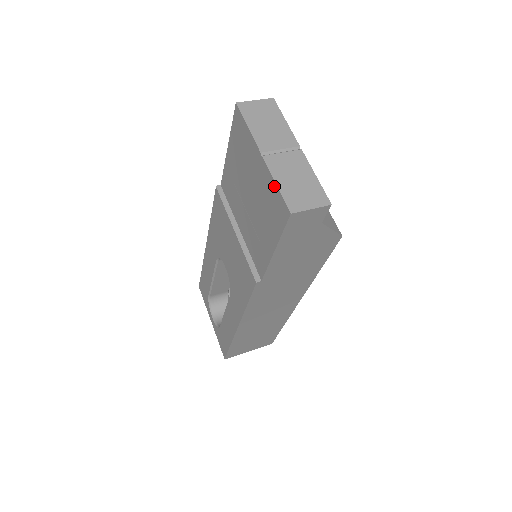
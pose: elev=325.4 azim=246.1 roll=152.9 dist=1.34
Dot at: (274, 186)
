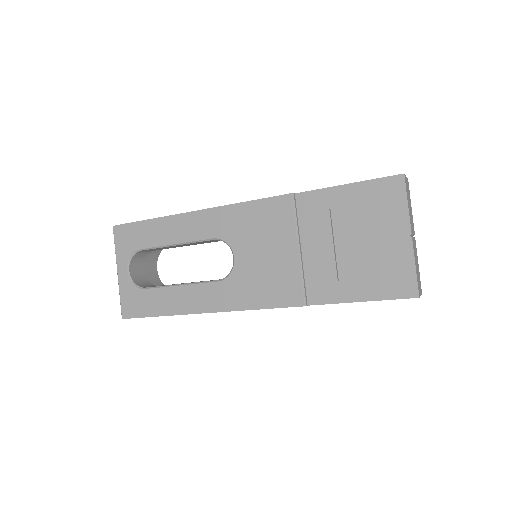
Dot at: (411, 267)
